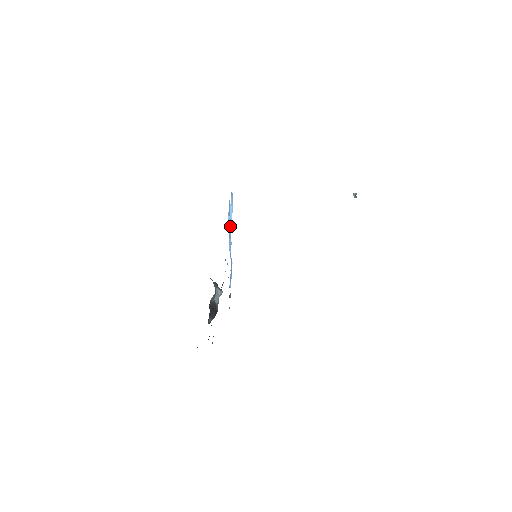
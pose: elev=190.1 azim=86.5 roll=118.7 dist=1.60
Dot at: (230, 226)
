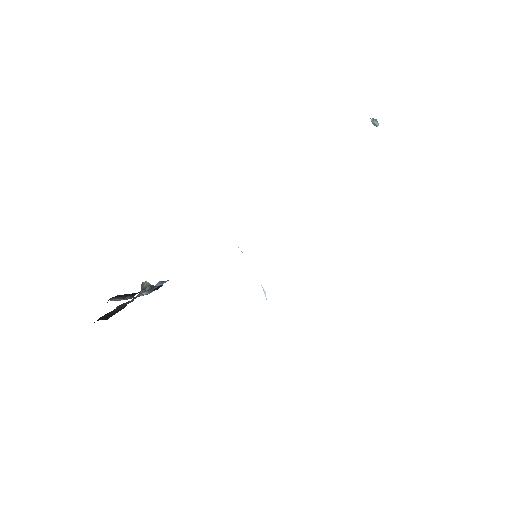
Dot at: occluded
